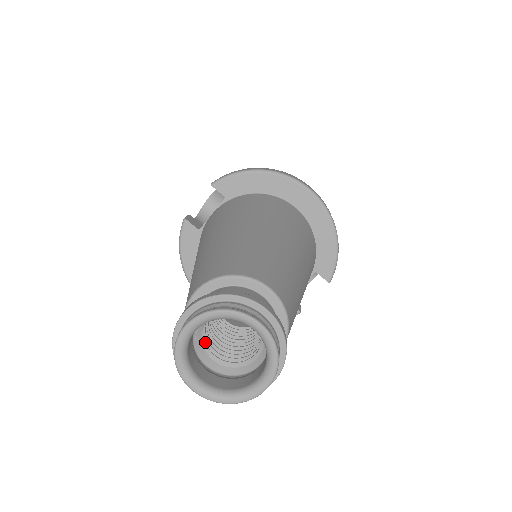
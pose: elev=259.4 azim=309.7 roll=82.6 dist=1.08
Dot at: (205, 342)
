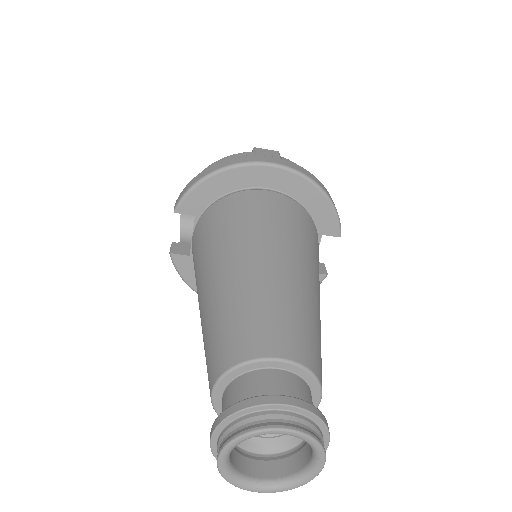
Dot at: occluded
